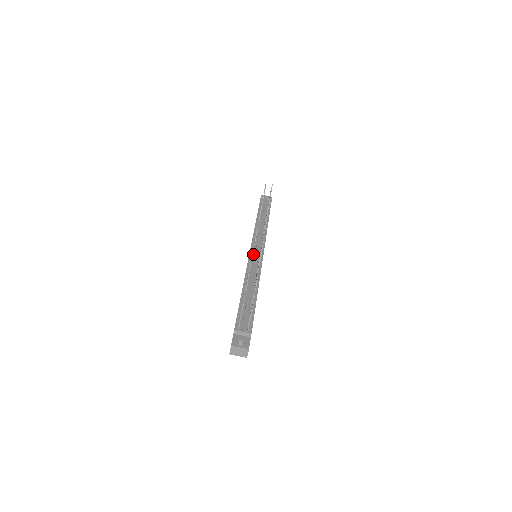
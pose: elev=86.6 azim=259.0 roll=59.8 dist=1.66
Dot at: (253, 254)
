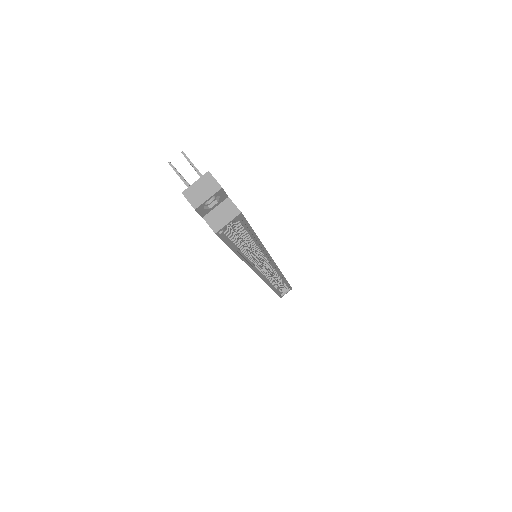
Dot at: occluded
